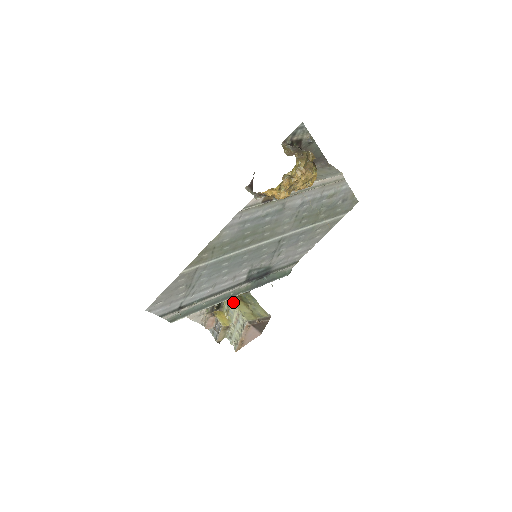
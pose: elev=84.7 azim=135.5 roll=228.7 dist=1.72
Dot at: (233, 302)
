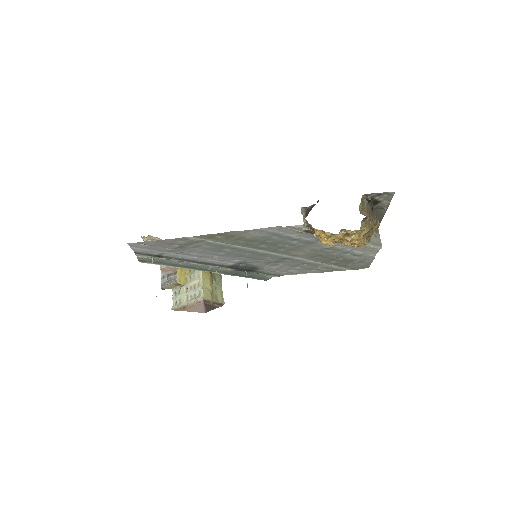
Dot at: occluded
